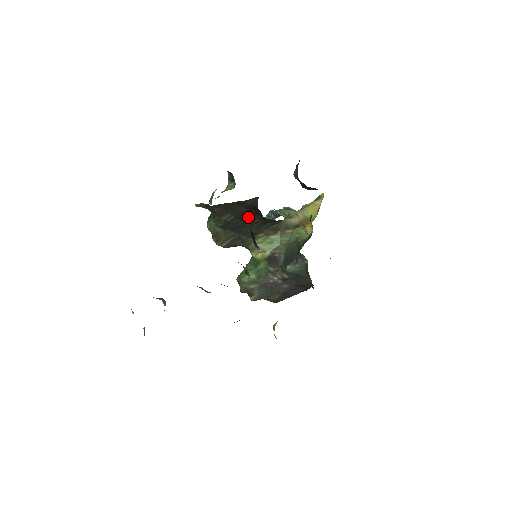
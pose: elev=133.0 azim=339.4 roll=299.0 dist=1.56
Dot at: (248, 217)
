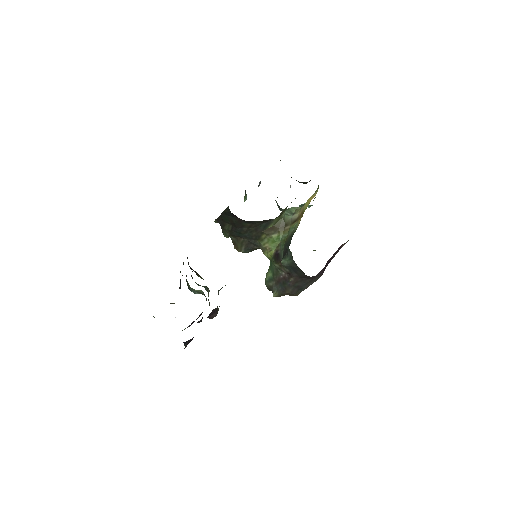
Dot at: (239, 223)
